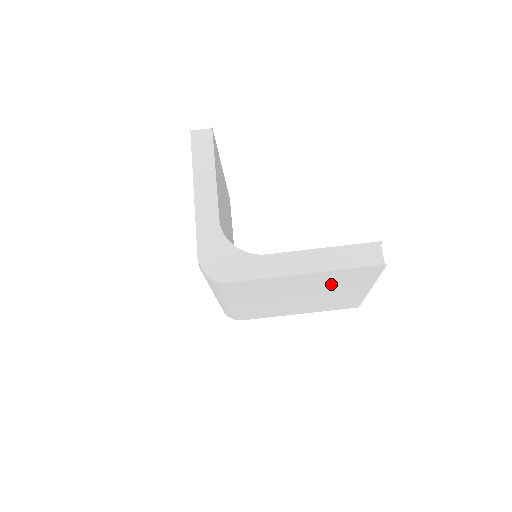
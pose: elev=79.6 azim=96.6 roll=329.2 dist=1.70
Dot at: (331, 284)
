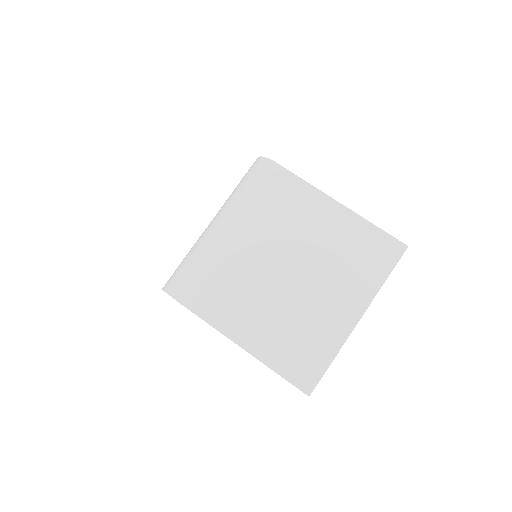
Dot at: (339, 258)
